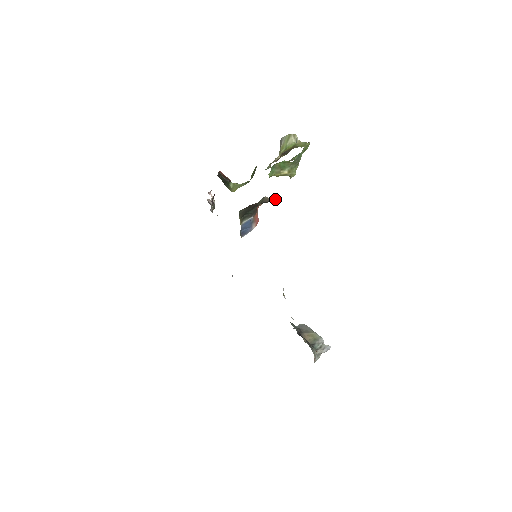
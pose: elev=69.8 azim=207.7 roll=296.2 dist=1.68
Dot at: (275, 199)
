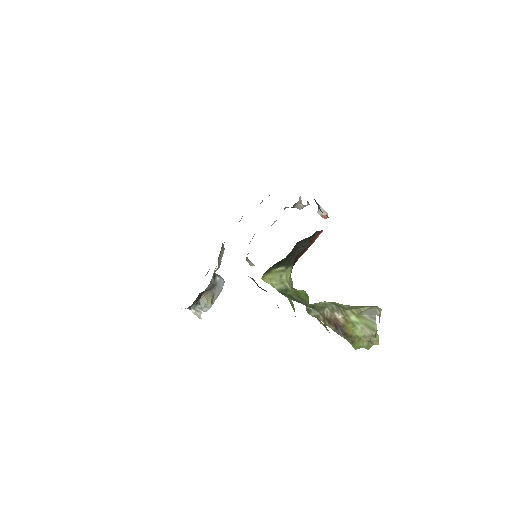
Dot at: occluded
